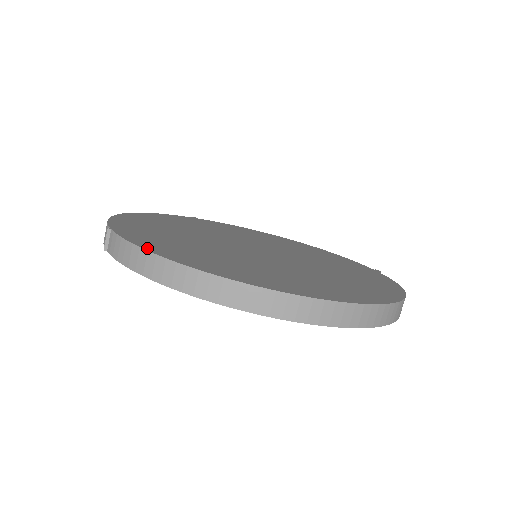
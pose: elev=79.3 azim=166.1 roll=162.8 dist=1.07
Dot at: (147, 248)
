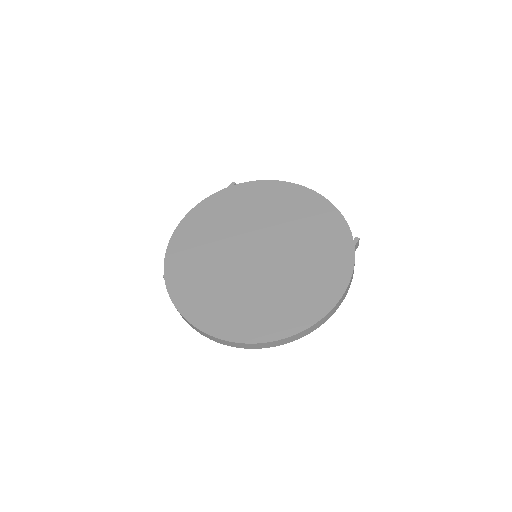
Dot at: (177, 305)
